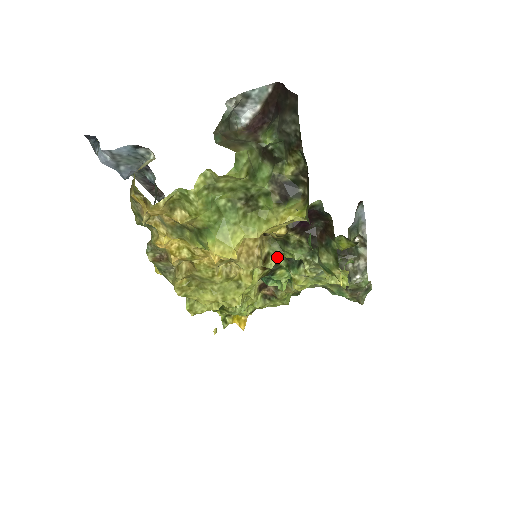
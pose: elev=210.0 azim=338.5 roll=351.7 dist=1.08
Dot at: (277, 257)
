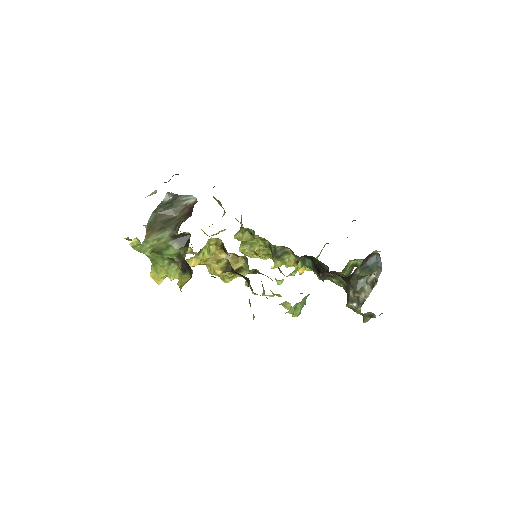
Dot at: (248, 272)
